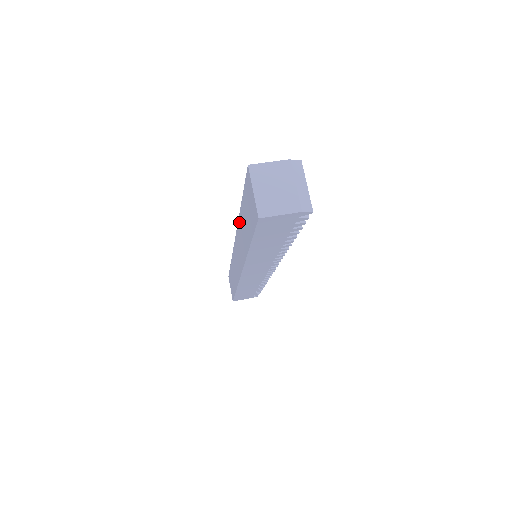
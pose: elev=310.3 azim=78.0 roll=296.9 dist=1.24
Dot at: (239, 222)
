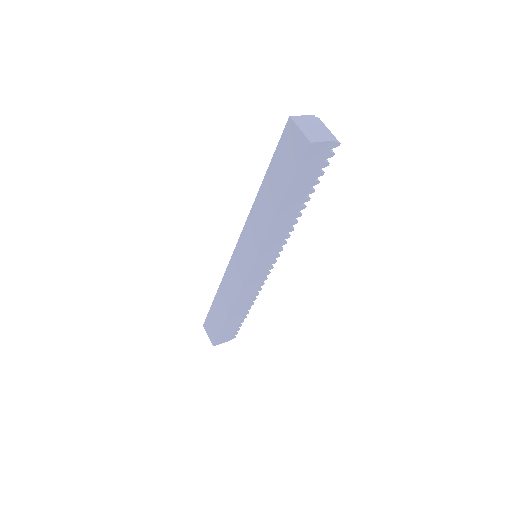
Dot at: (256, 203)
